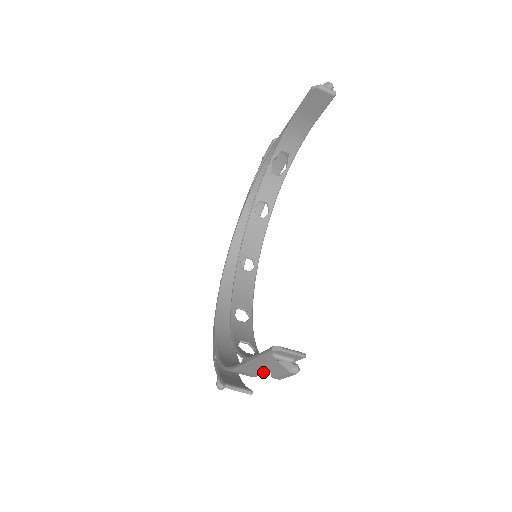
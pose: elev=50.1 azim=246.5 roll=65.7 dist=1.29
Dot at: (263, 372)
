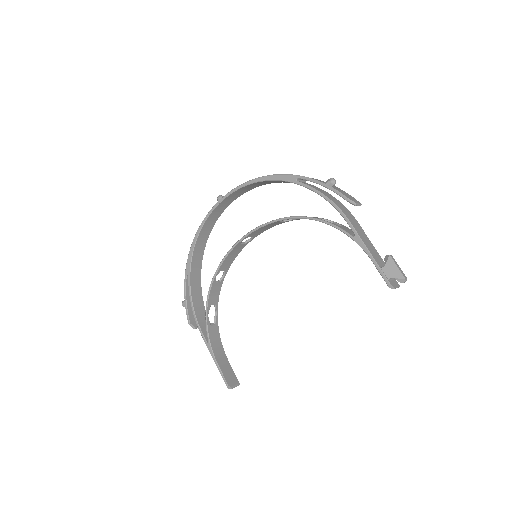
Dot at: occluded
